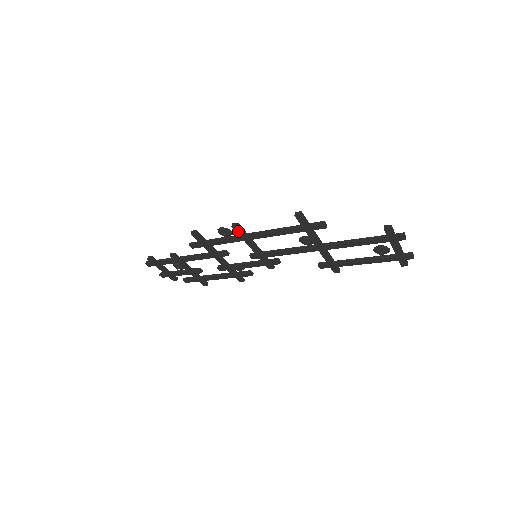
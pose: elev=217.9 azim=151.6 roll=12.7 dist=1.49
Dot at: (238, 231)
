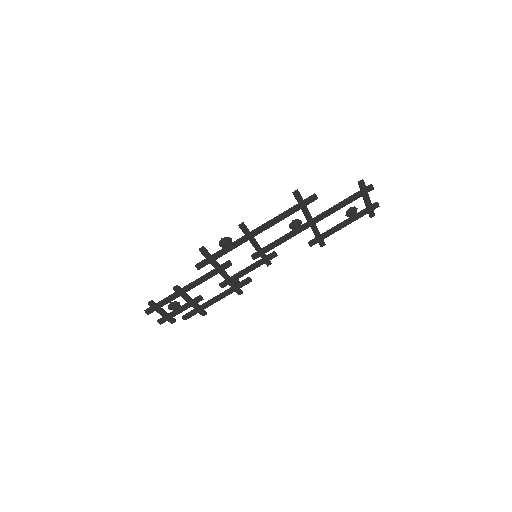
Dot at: (244, 230)
